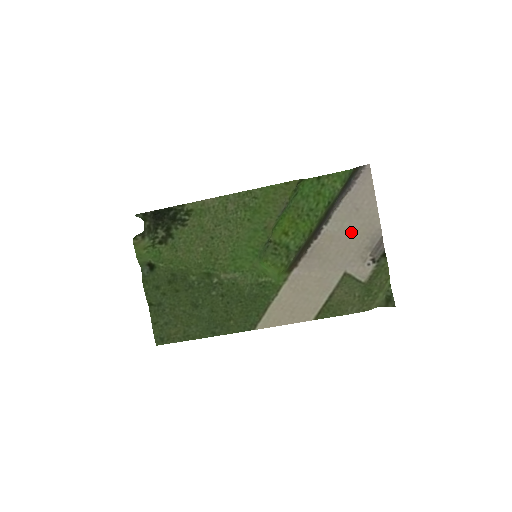
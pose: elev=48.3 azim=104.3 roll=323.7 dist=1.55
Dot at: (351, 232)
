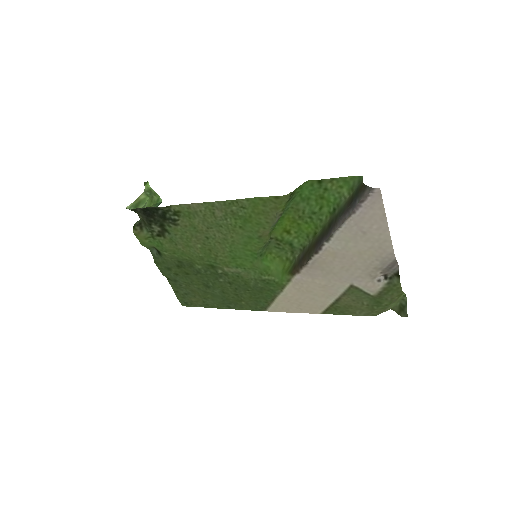
Dot at: (357, 252)
